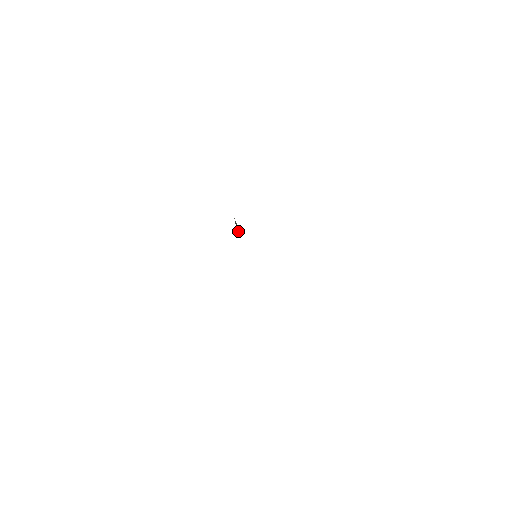
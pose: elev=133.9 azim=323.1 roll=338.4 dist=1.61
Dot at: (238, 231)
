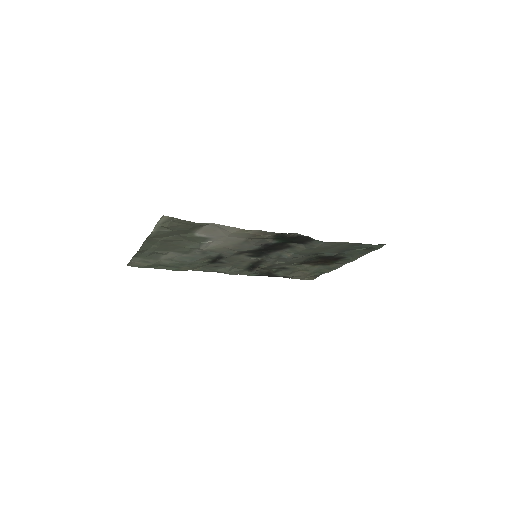
Dot at: (250, 265)
